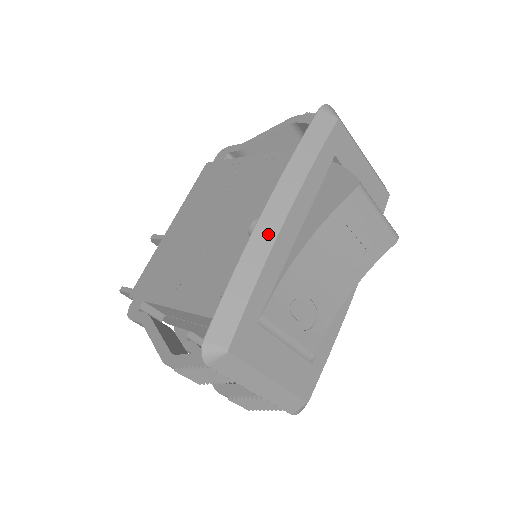
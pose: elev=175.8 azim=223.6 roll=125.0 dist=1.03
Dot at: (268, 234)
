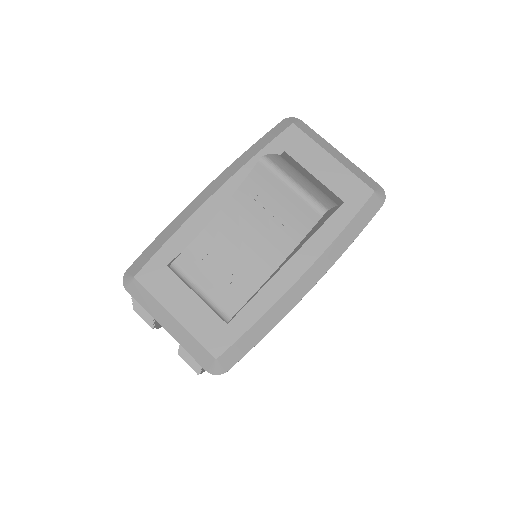
Dot at: (197, 204)
